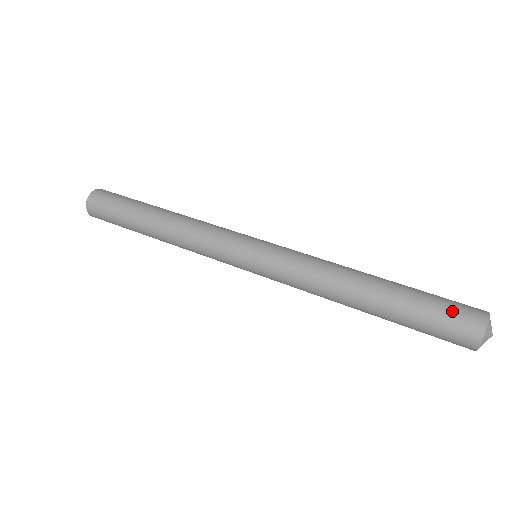
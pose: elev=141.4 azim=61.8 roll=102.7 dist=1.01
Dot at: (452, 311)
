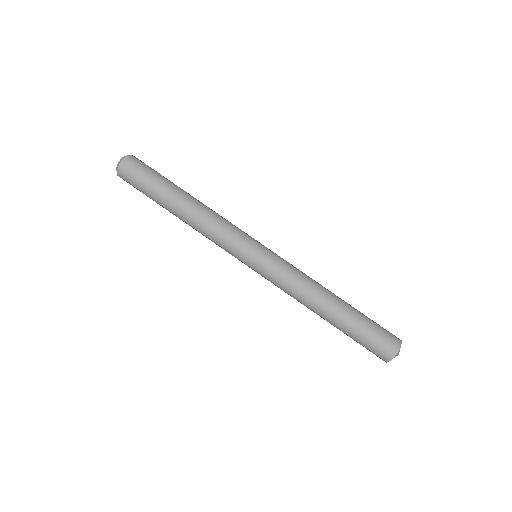
Dot at: (379, 340)
